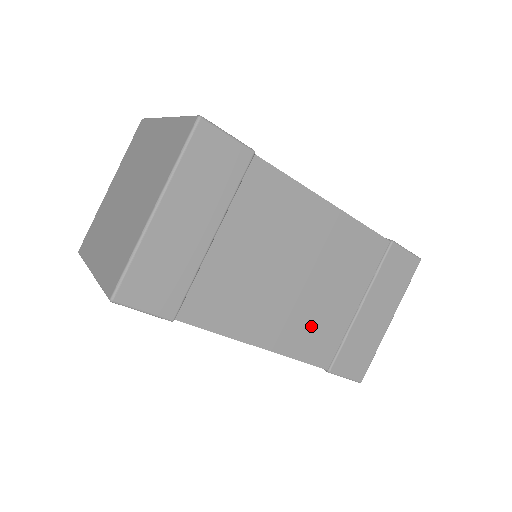
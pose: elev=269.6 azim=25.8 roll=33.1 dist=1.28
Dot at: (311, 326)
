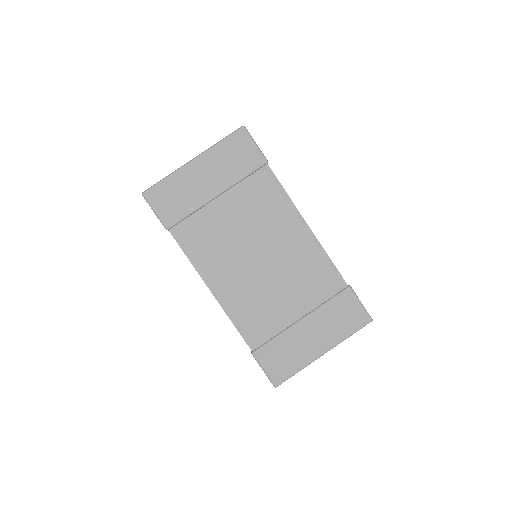
Dot at: (255, 305)
